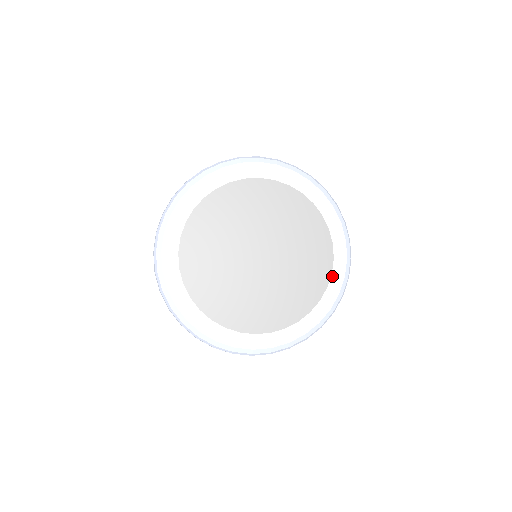
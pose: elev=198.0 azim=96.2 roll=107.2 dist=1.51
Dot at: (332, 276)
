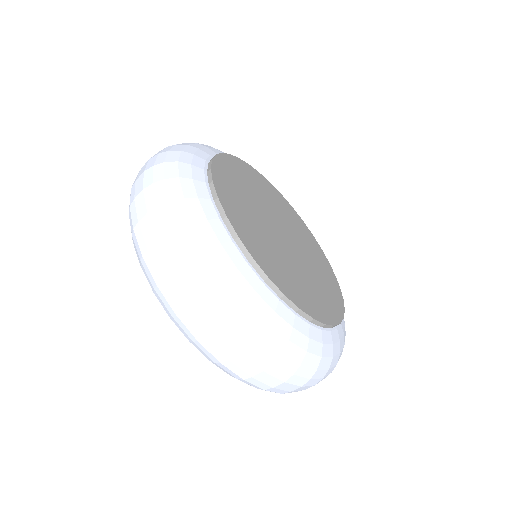
Dot at: occluded
